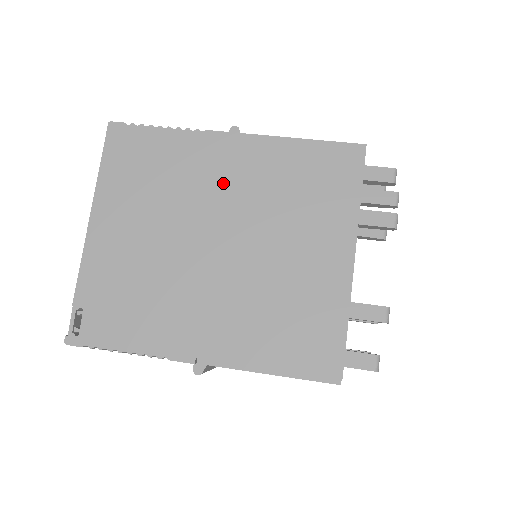
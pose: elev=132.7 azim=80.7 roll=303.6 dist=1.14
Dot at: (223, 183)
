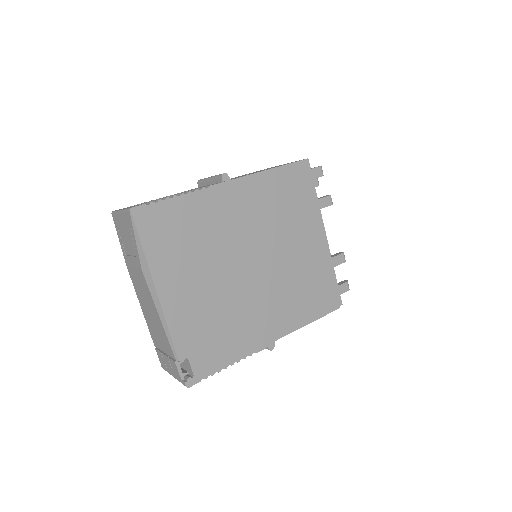
Dot at: (238, 222)
